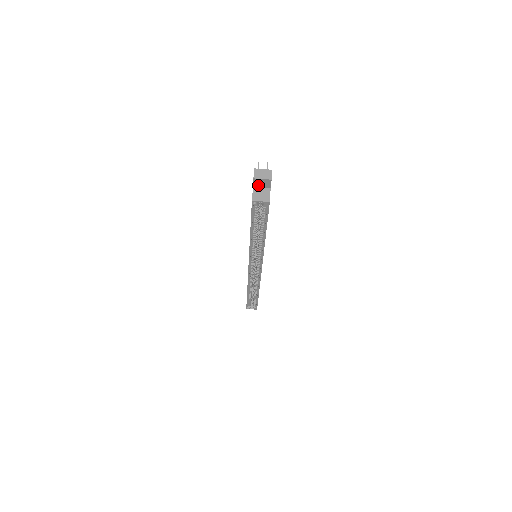
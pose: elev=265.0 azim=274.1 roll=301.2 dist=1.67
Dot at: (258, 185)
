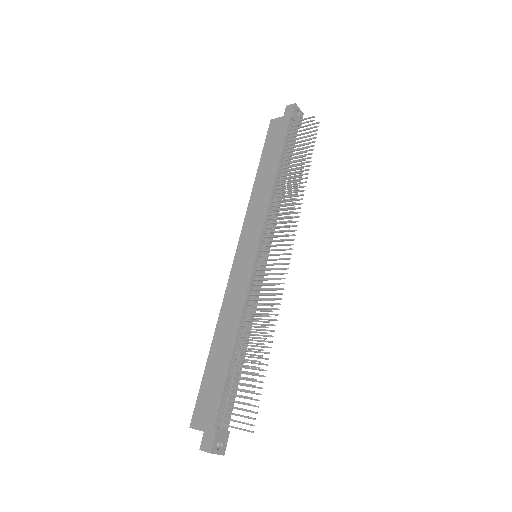
Dot at: (207, 436)
